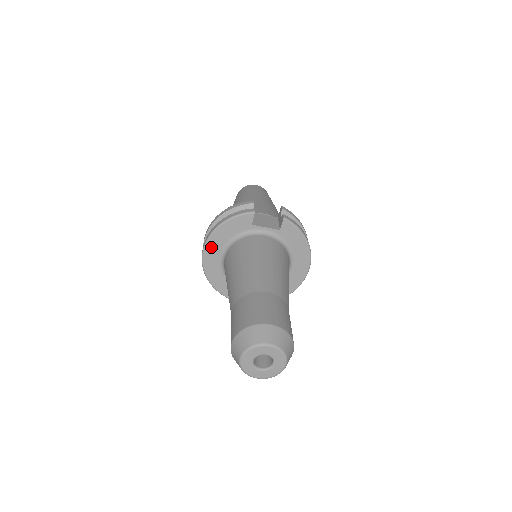
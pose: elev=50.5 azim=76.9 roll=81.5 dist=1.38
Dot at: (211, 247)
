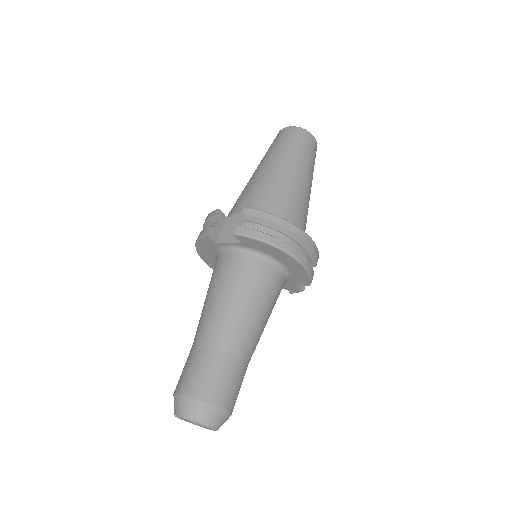
Dot at: (208, 261)
